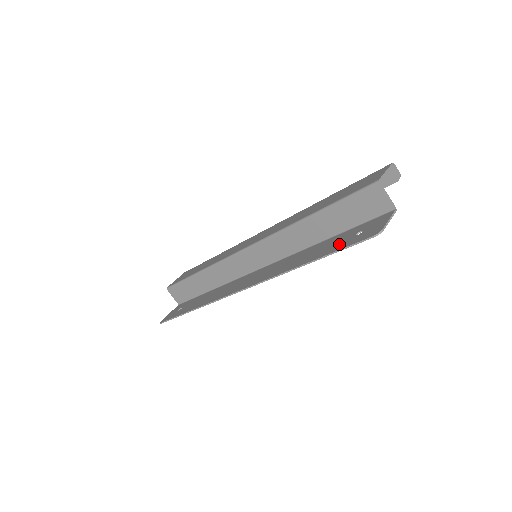
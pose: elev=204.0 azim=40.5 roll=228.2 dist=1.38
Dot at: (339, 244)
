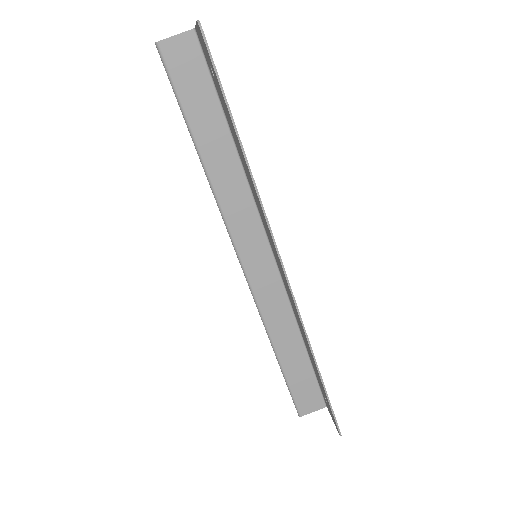
Dot at: (222, 99)
